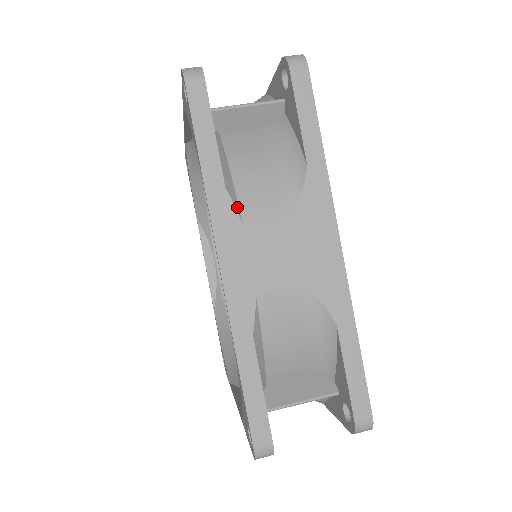
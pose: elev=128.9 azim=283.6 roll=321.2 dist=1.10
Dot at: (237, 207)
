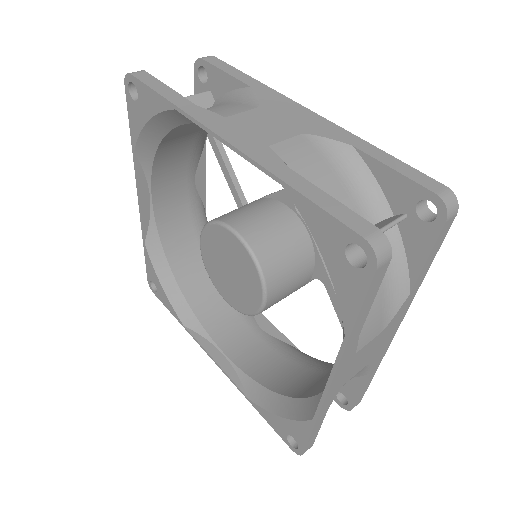
Dot at: (213, 113)
